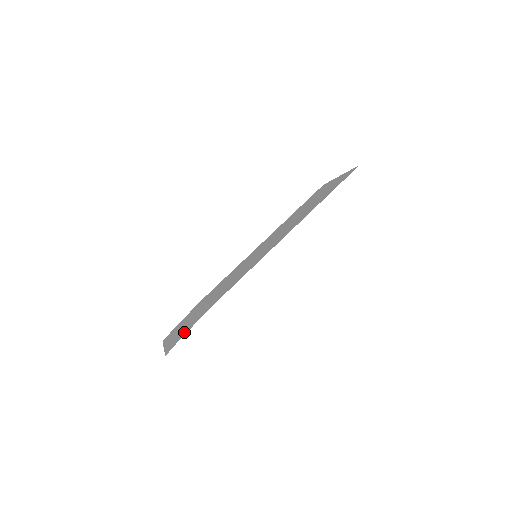
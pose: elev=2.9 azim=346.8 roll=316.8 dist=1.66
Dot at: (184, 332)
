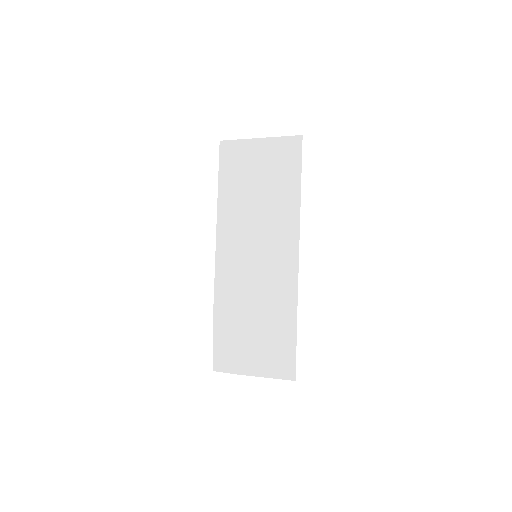
Dot at: (286, 356)
